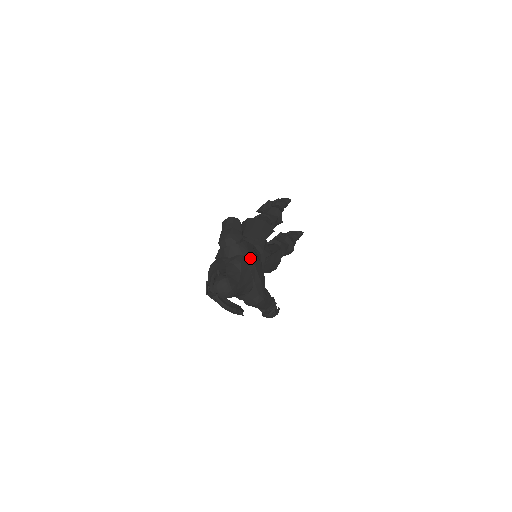
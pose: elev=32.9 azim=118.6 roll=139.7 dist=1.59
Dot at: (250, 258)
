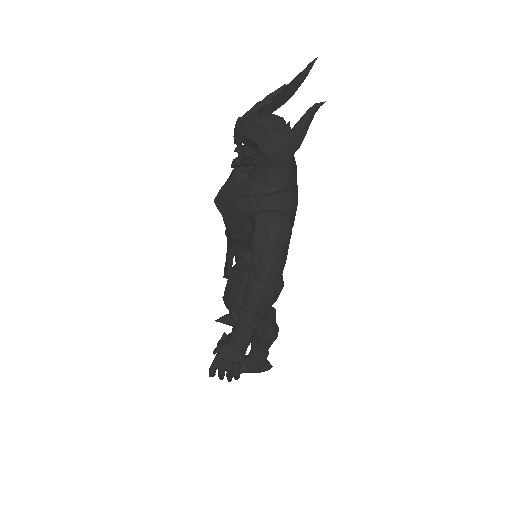
Dot at: occluded
